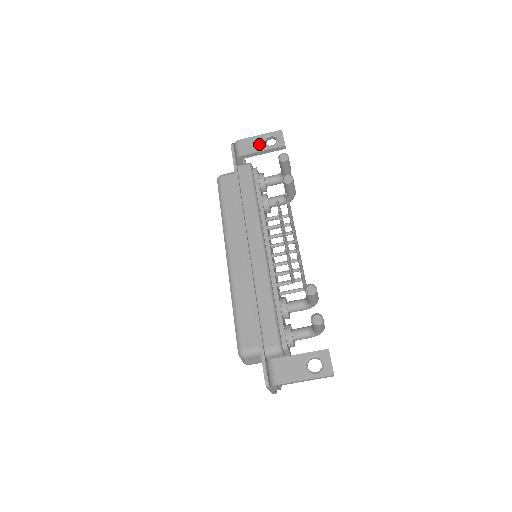
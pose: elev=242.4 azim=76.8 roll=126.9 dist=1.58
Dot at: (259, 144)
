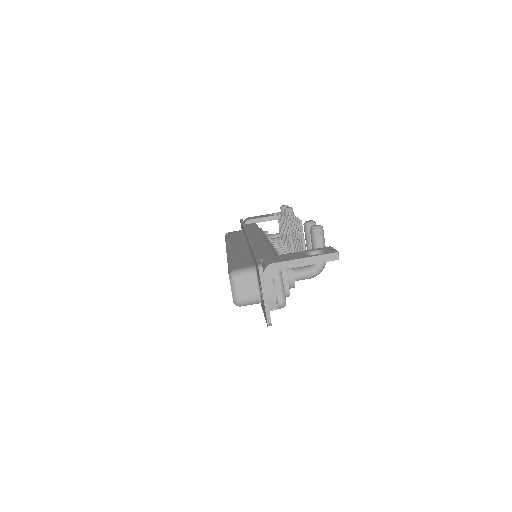
Dot at: (264, 216)
